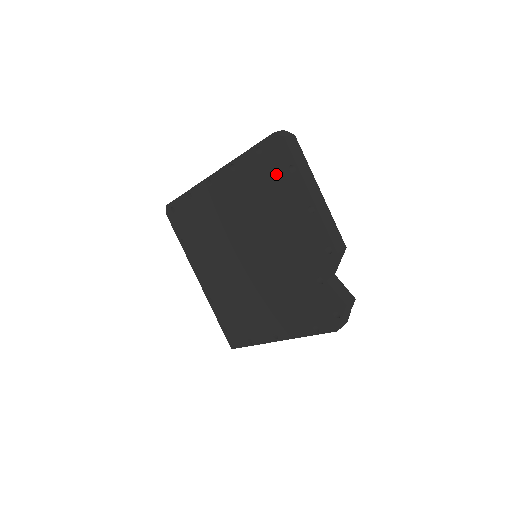
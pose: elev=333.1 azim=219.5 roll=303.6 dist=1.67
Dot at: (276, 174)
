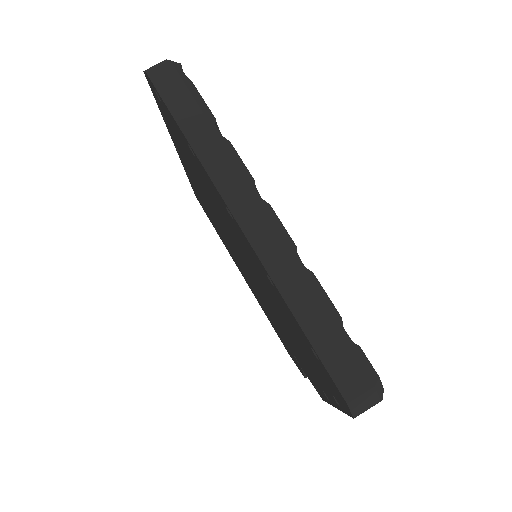
Dot at: (317, 368)
